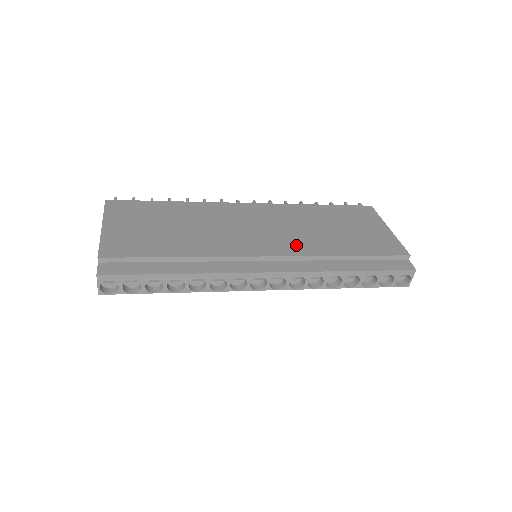
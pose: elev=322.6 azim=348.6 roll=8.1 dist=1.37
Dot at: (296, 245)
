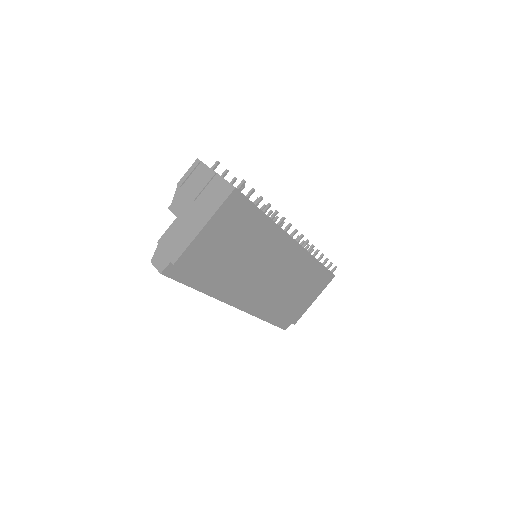
Dot at: (268, 297)
